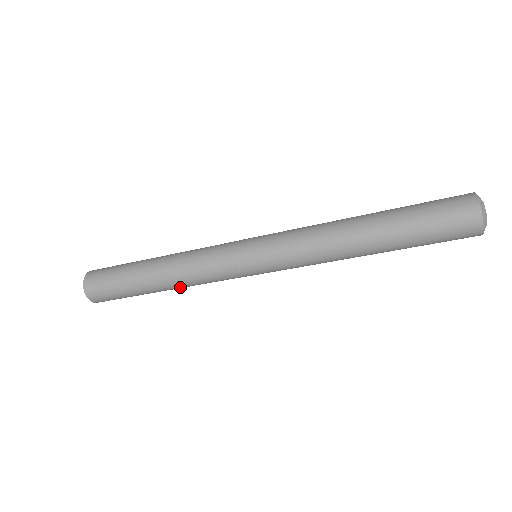
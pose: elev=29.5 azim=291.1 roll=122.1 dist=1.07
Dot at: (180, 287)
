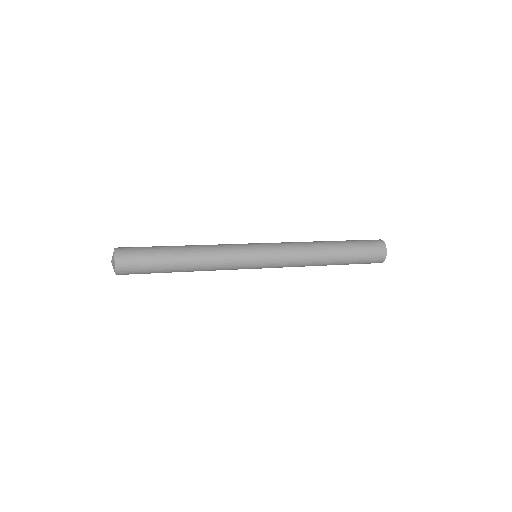
Dot at: occluded
